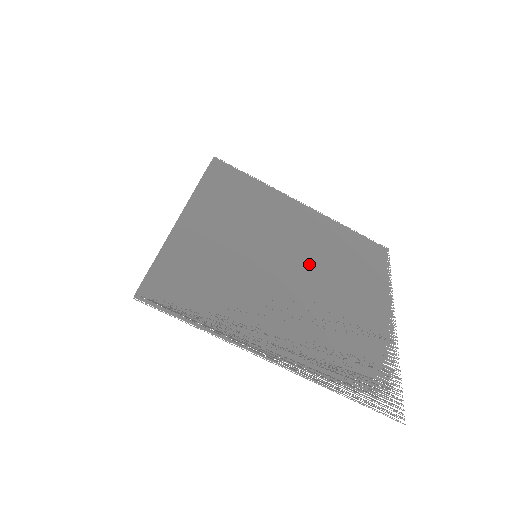
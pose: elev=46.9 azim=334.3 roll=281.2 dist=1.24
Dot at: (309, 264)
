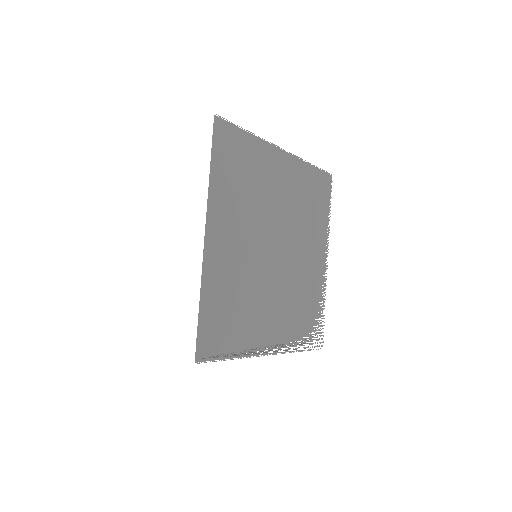
Dot at: (286, 239)
